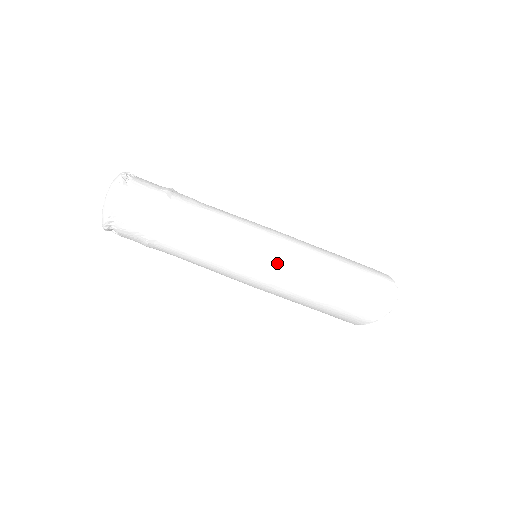
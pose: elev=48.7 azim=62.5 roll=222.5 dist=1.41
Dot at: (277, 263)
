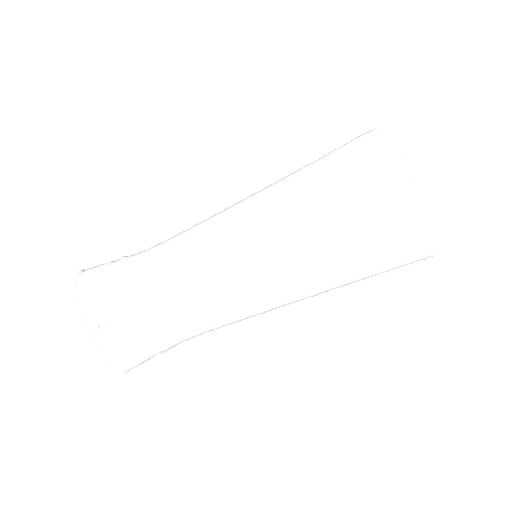
Dot at: (242, 201)
